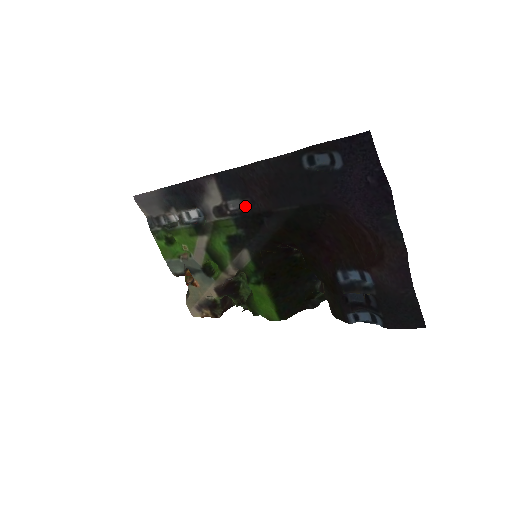
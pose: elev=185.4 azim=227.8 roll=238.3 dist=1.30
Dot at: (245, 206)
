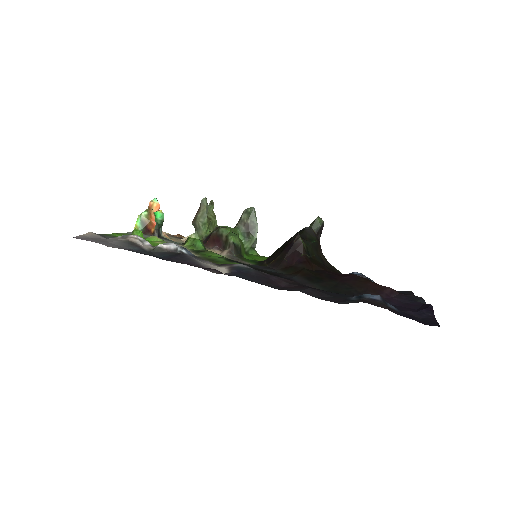
Dot at: occluded
